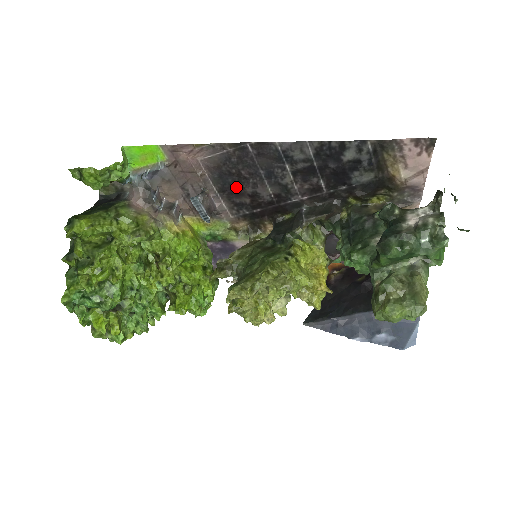
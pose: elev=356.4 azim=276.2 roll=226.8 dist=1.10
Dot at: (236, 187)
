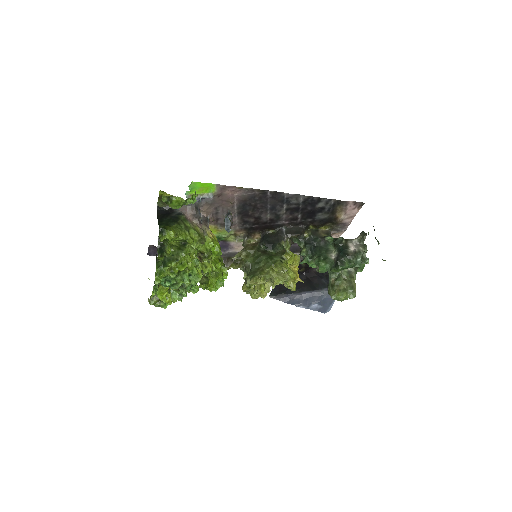
Dot at: (250, 212)
